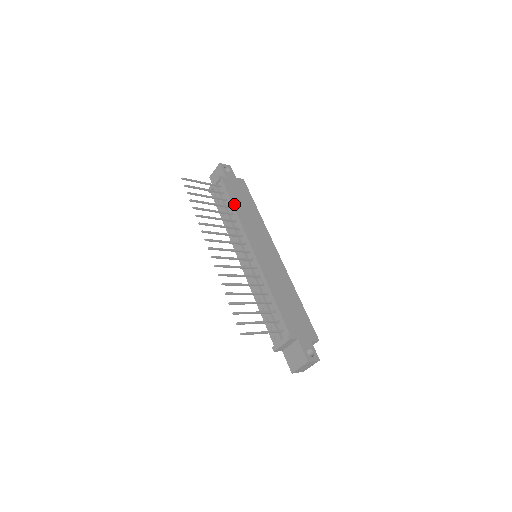
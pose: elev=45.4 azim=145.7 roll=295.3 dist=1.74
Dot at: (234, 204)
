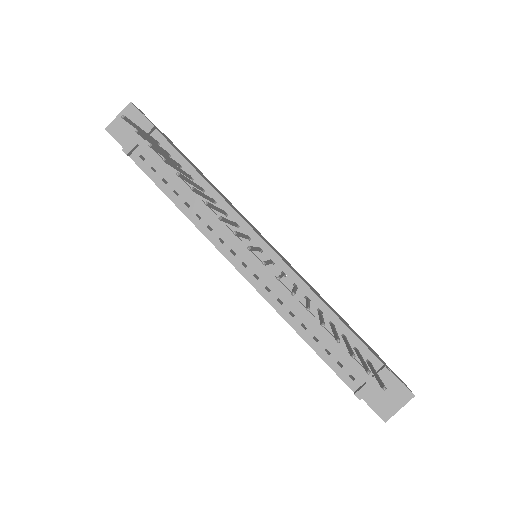
Dot at: (198, 172)
